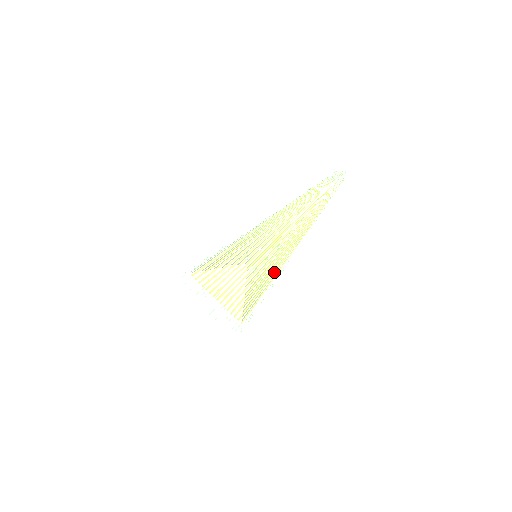
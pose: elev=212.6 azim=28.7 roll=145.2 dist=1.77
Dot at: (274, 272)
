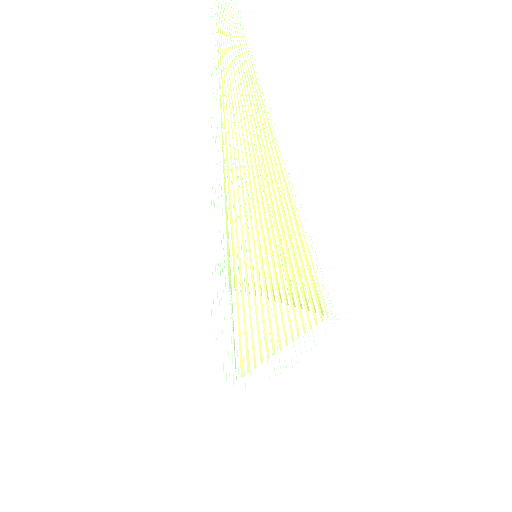
Dot at: occluded
